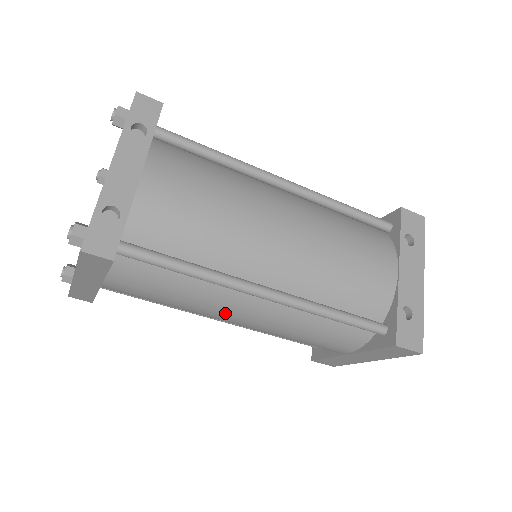
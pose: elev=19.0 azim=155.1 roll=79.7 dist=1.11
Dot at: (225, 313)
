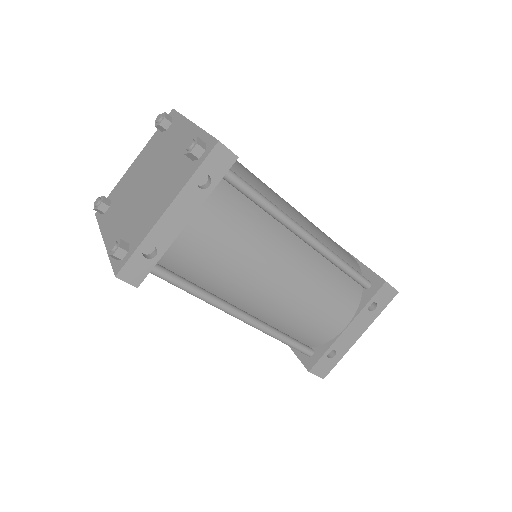
Dot at: occluded
